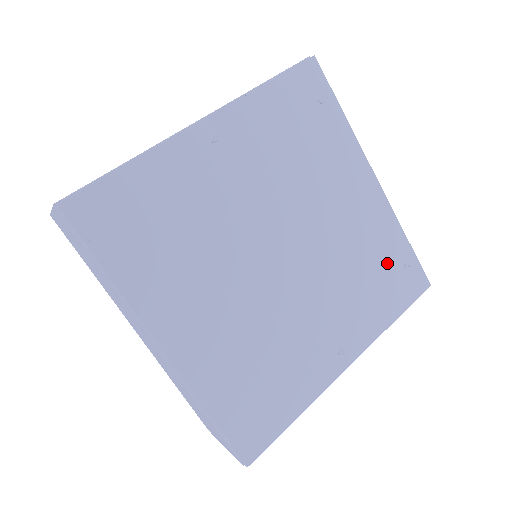
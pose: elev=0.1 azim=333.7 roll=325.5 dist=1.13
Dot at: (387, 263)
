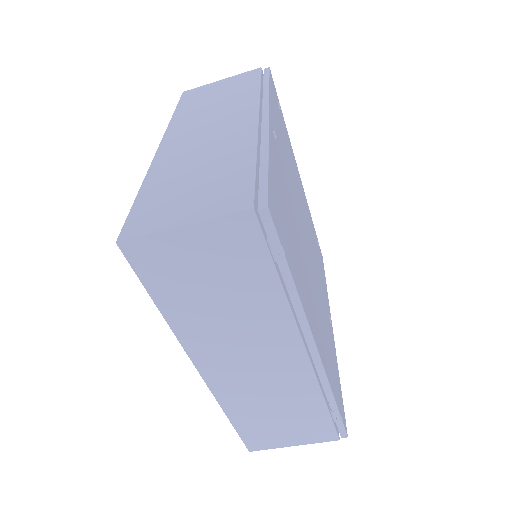
Dot at: (316, 243)
